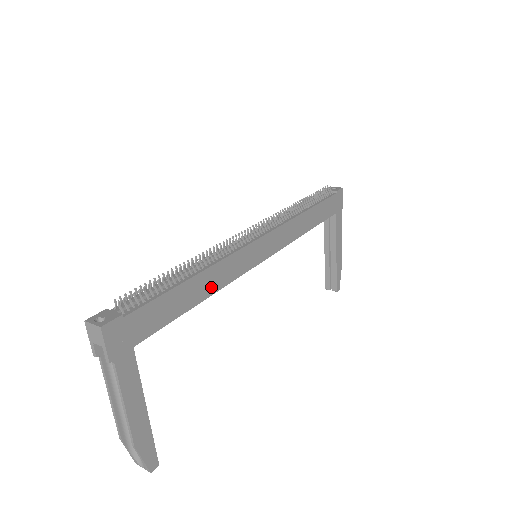
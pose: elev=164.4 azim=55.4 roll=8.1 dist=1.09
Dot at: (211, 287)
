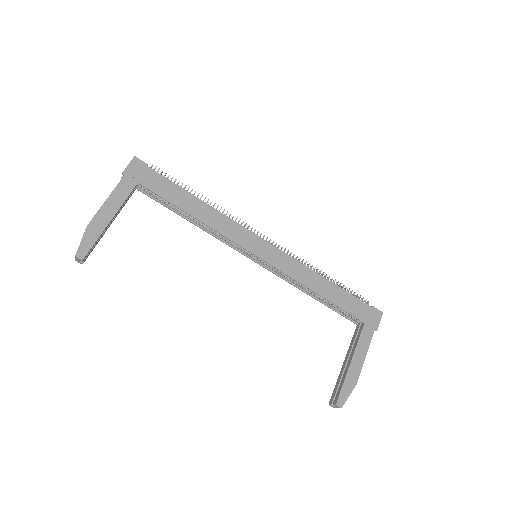
Dot at: (205, 218)
